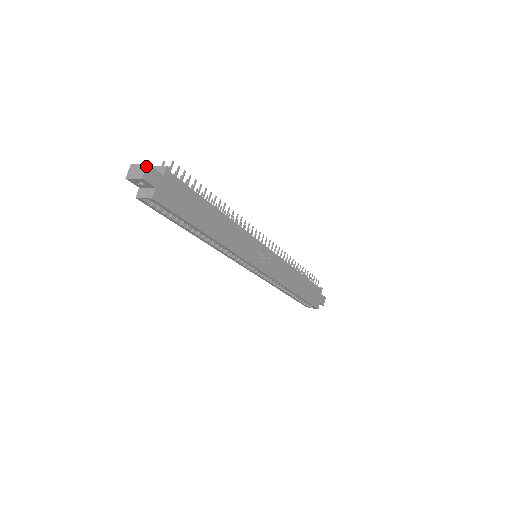
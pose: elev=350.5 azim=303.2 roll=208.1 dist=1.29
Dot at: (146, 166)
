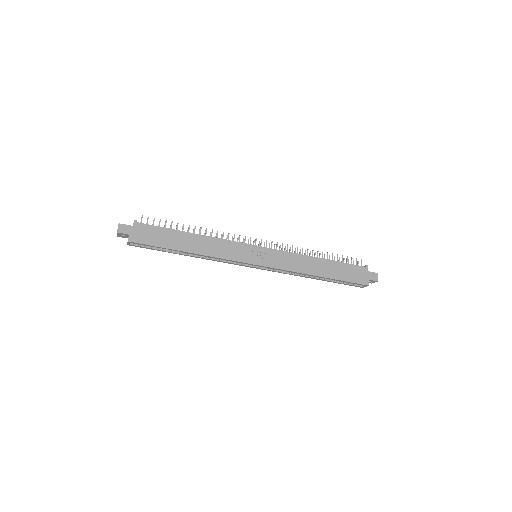
Dot at: (118, 225)
